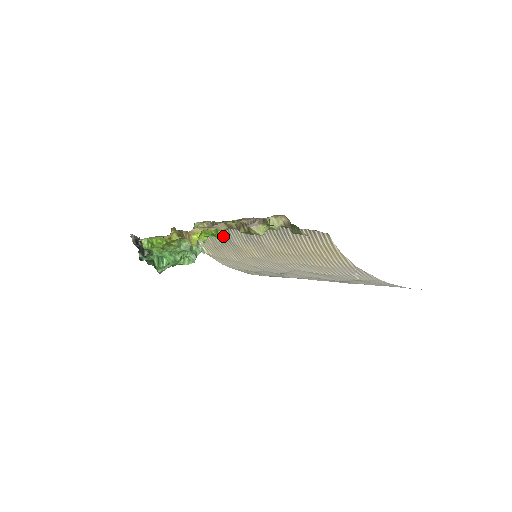
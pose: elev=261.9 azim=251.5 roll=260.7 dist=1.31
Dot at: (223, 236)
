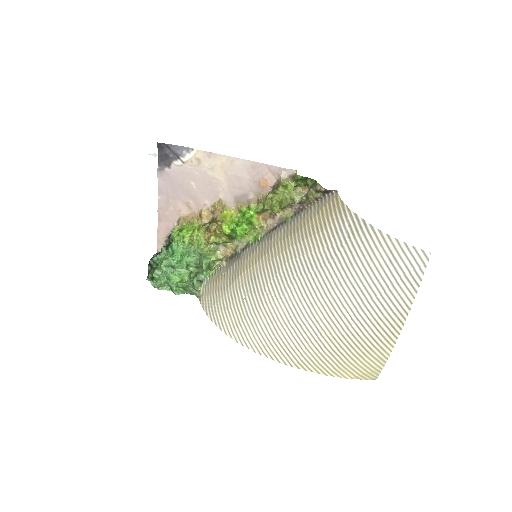
Dot at: (234, 261)
